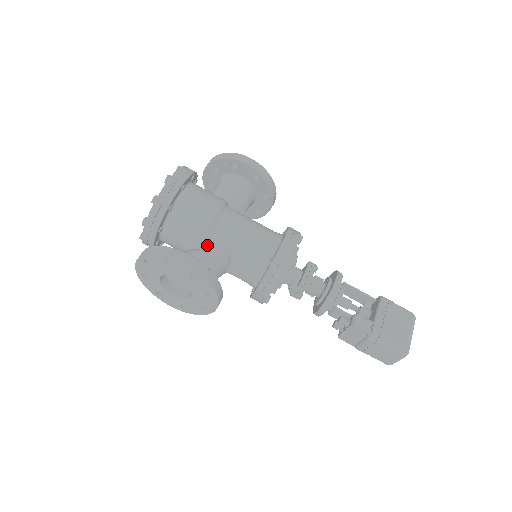
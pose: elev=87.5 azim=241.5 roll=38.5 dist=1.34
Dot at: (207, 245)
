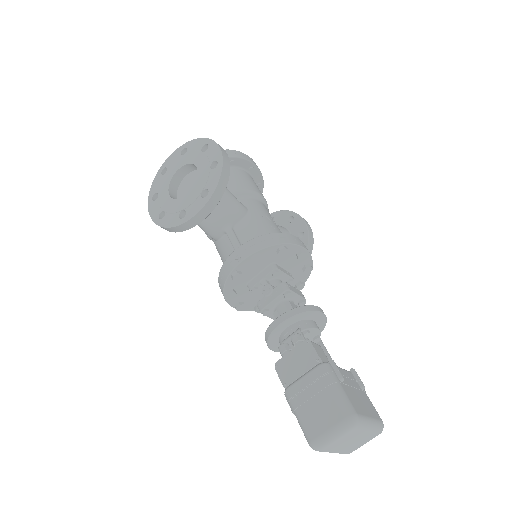
Dot at: occluded
